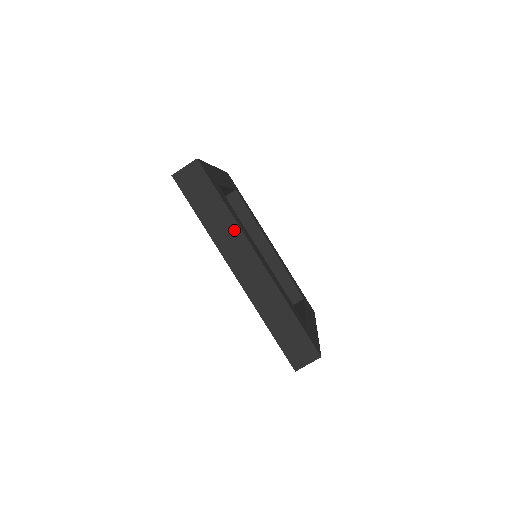
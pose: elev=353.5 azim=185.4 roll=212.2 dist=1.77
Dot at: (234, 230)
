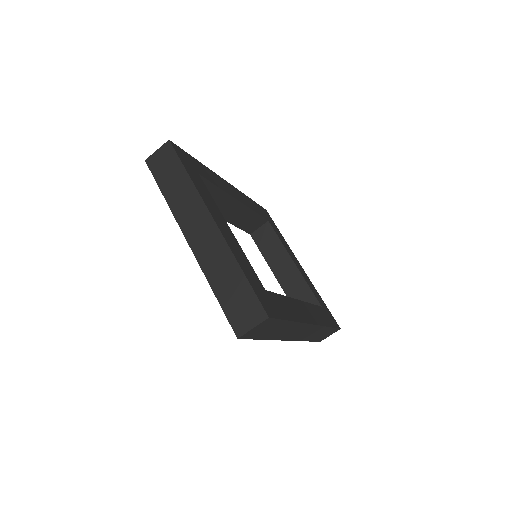
Dot at: (296, 327)
